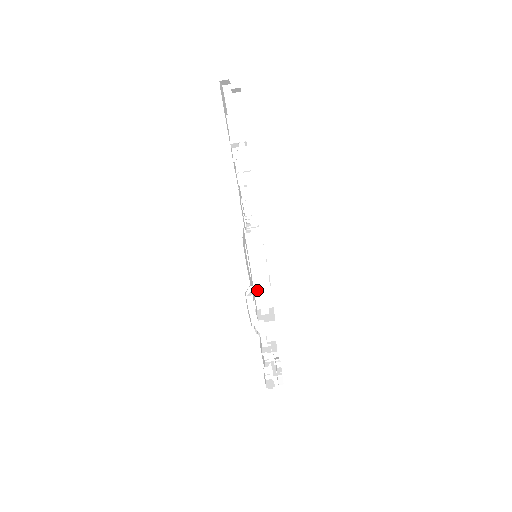
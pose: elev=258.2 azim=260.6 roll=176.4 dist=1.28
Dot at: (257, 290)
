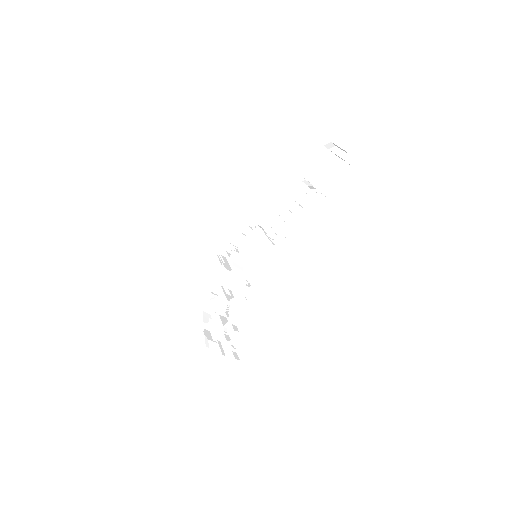
Dot at: (232, 274)
